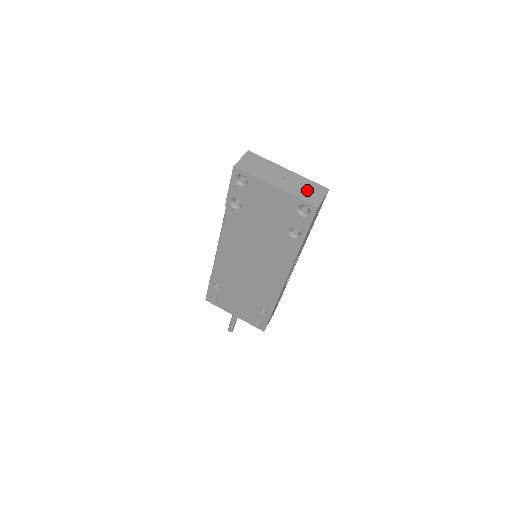
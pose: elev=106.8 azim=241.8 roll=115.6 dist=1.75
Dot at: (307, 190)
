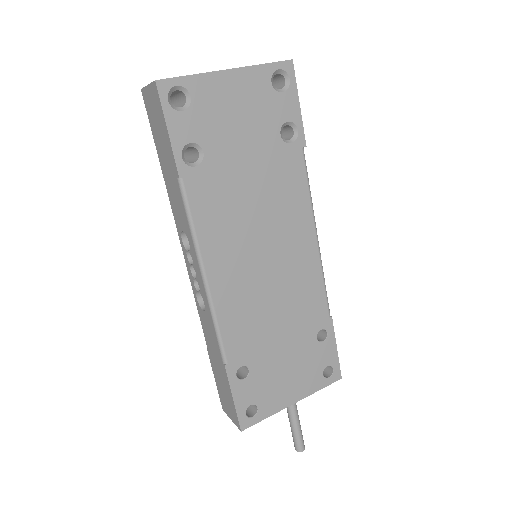
Dot at: occluded
